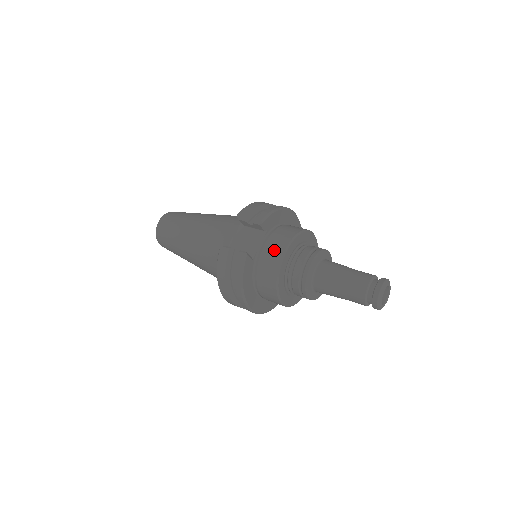
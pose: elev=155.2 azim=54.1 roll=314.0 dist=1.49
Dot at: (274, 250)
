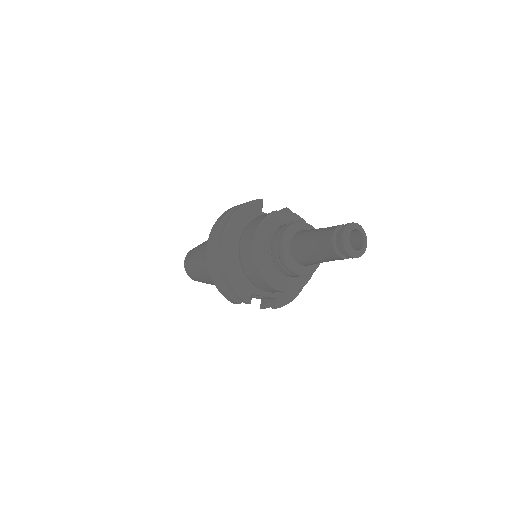
Dot at: occluded
